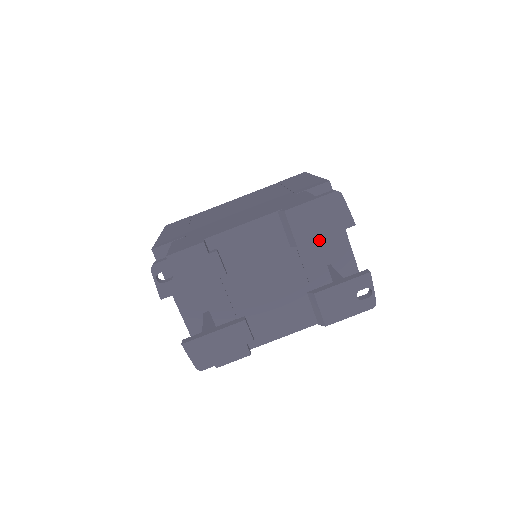
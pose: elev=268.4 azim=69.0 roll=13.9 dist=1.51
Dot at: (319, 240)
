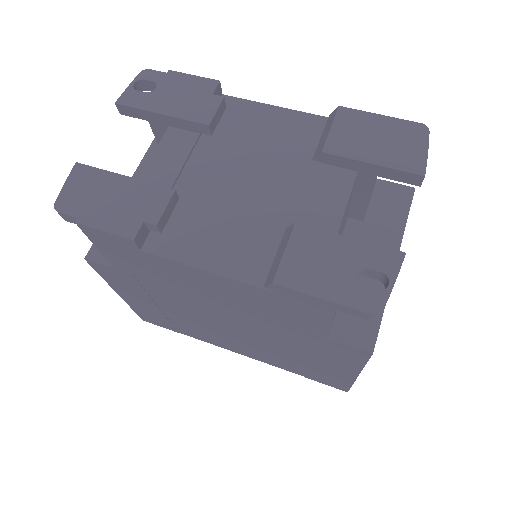
Dot at: occluded
